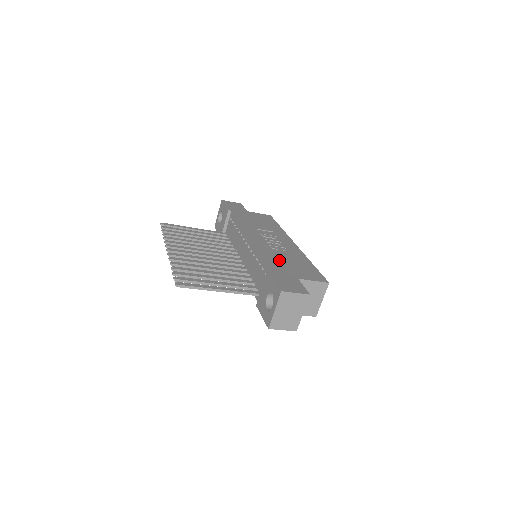
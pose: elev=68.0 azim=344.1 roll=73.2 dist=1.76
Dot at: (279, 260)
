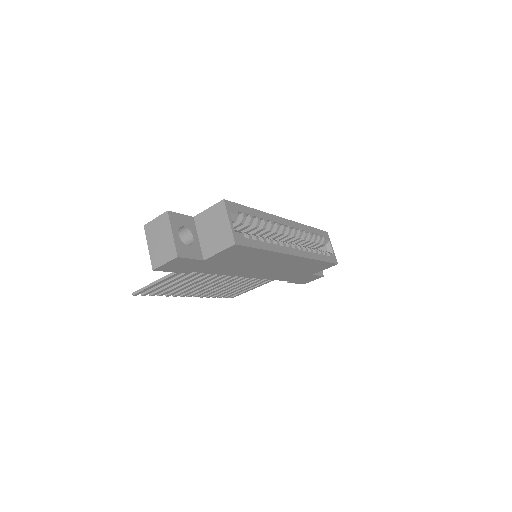
Dot at: occluded
